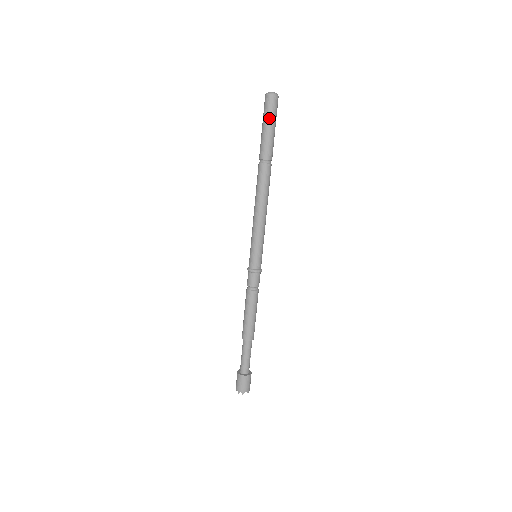
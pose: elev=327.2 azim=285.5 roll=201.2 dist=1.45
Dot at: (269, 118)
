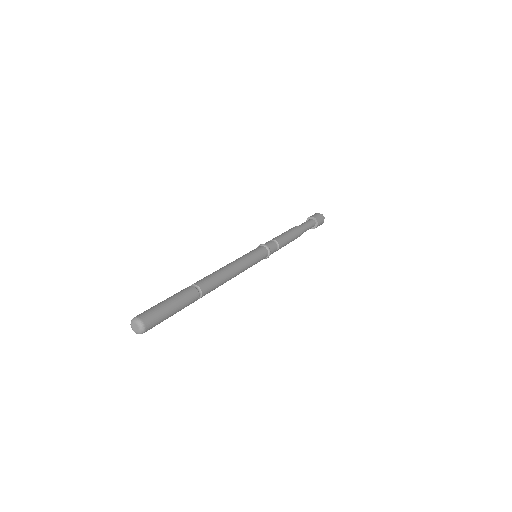
Dot at: occluded
